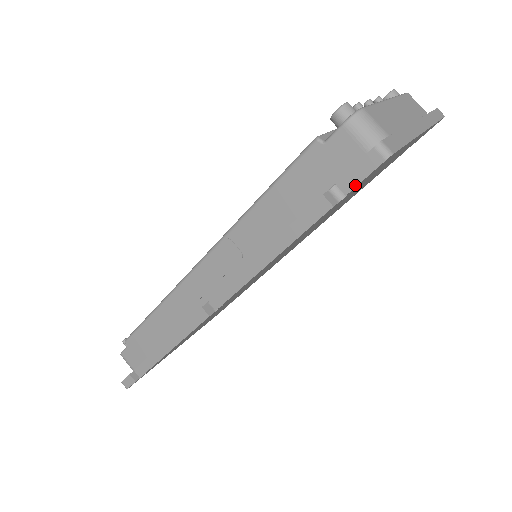
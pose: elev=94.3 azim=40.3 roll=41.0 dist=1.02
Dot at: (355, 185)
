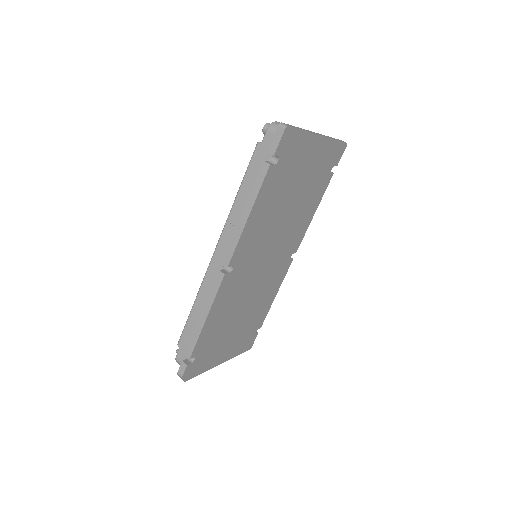
Dot at: (276, 148)
